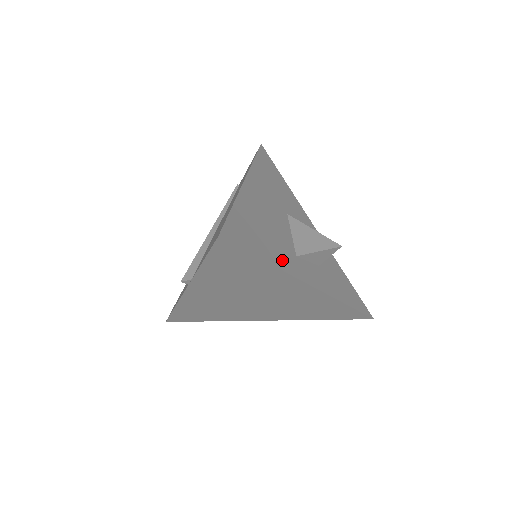
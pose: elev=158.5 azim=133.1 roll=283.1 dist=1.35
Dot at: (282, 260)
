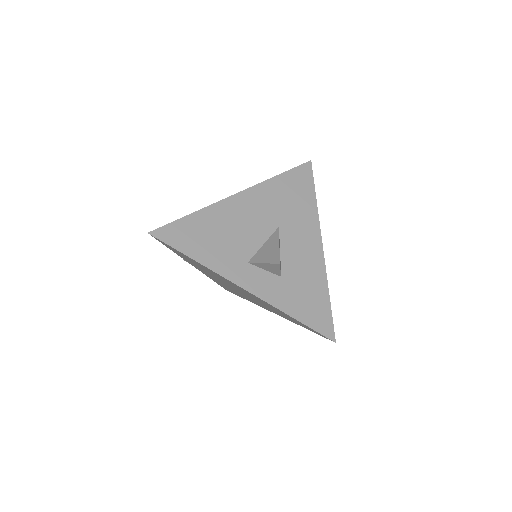
Dot at: (219, 261)
